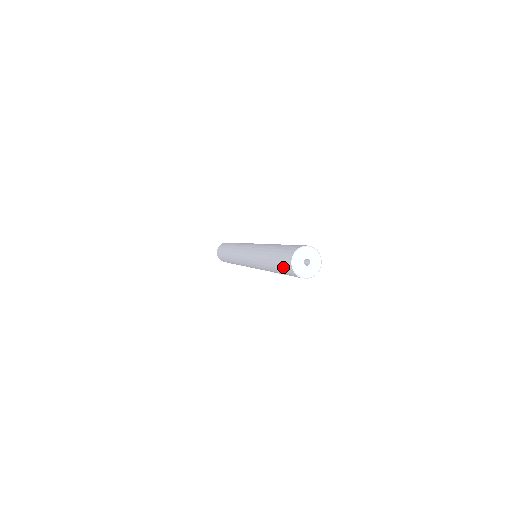
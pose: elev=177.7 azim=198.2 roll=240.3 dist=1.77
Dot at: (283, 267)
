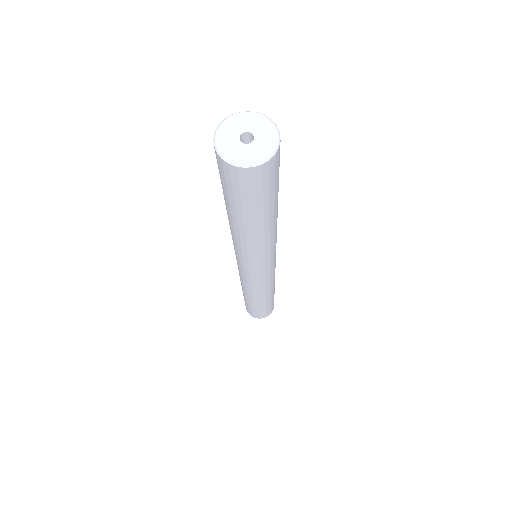
Dot at: (243, 192)
